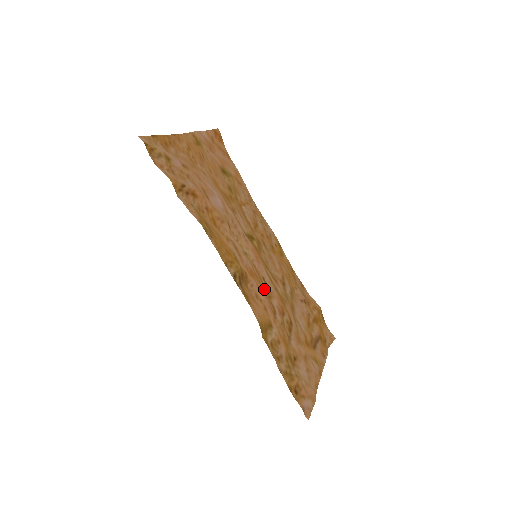
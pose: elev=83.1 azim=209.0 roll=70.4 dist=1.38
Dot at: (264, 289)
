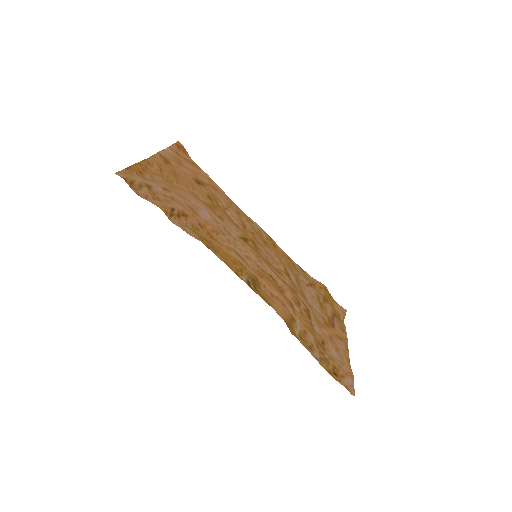
Dot at: (275, 286)
